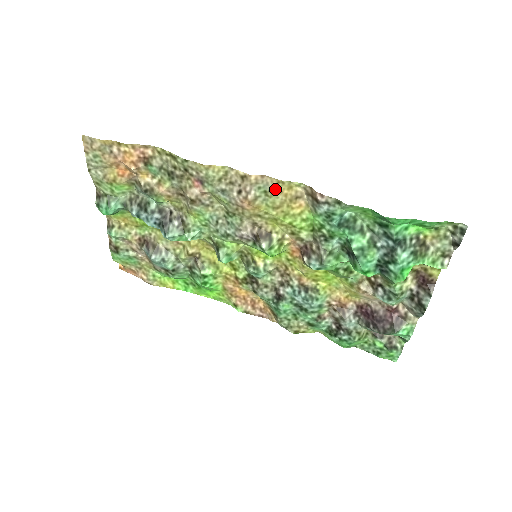
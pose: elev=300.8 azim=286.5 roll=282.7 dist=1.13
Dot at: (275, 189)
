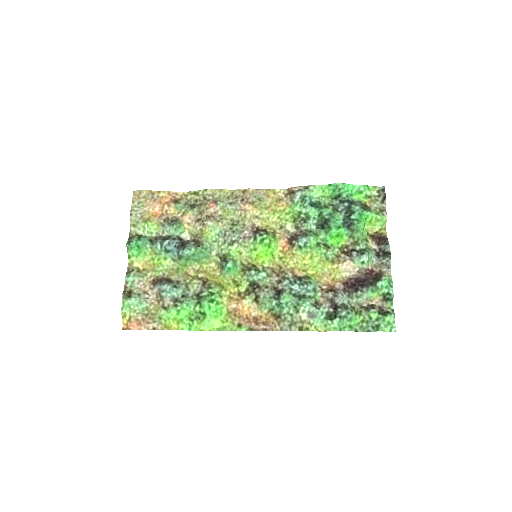
Dot at: (265, 195)
